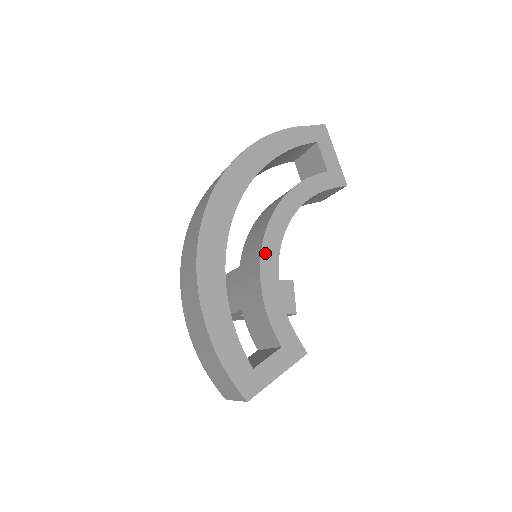
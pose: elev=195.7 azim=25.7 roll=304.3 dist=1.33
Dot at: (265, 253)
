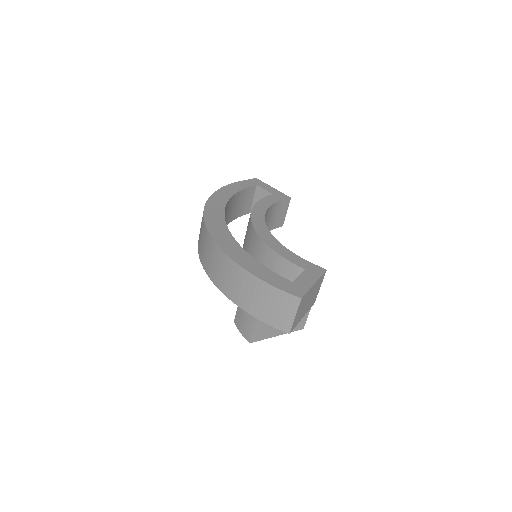
Dot at: (259, 231)
